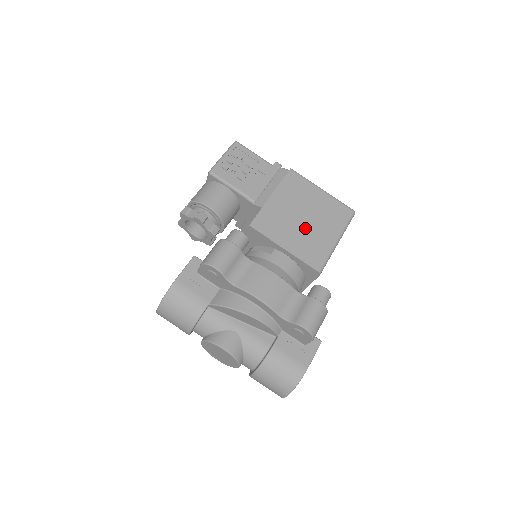
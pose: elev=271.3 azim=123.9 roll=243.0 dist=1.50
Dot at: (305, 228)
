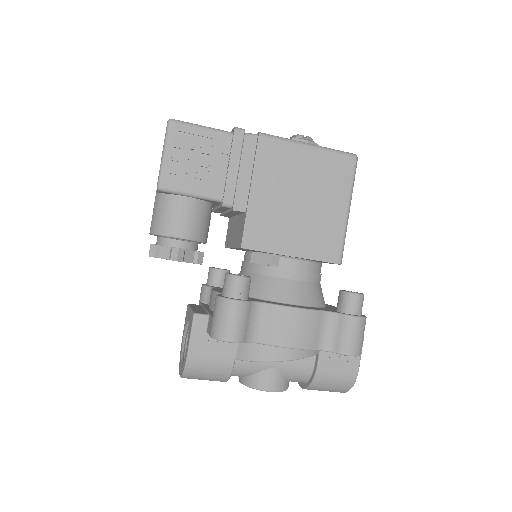
Dot at: (306, 215)
